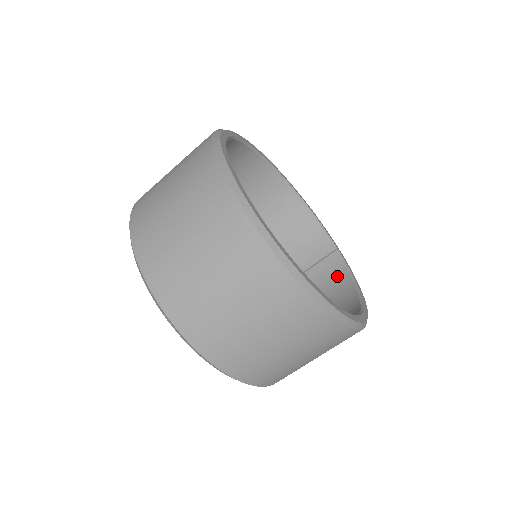
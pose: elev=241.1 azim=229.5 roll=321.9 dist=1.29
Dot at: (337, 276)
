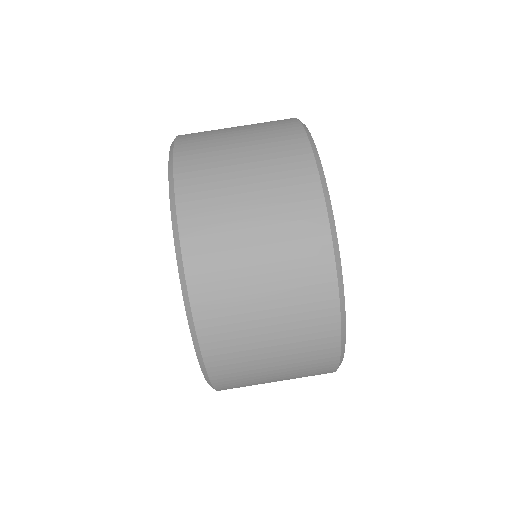
Dot at: occluded
